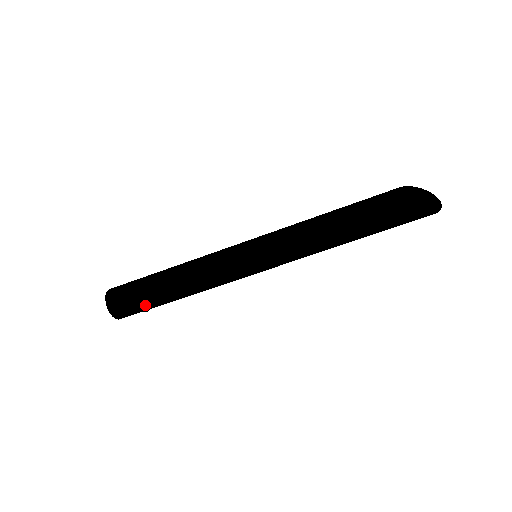
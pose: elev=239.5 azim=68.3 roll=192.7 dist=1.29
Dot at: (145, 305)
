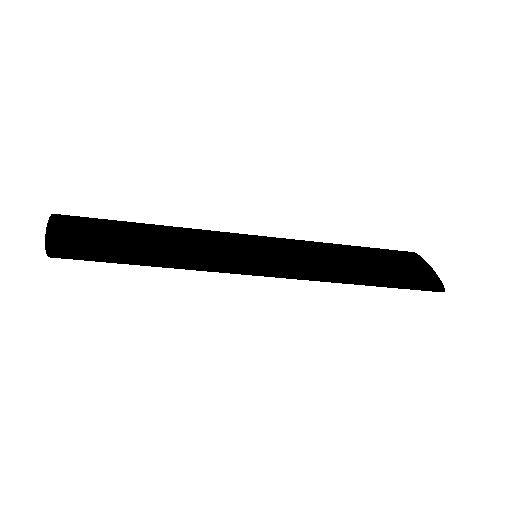
Dot at: occluded
